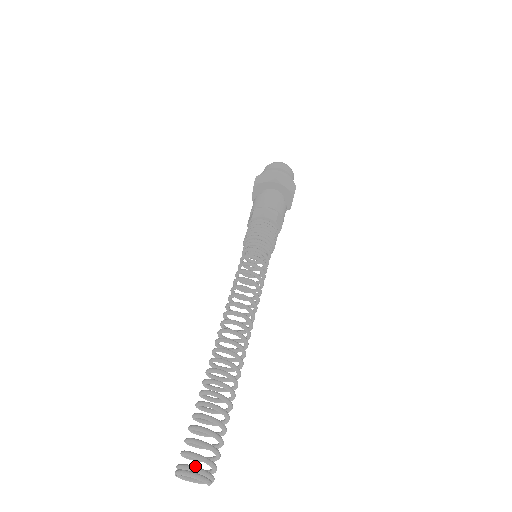
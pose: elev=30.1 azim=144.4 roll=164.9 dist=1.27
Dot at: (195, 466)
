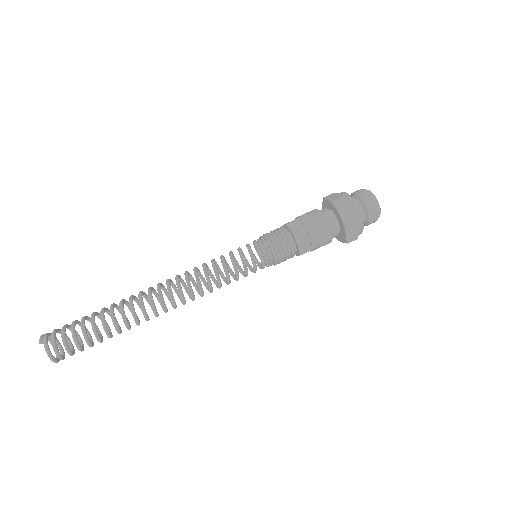
Dot at: (51, 333)
